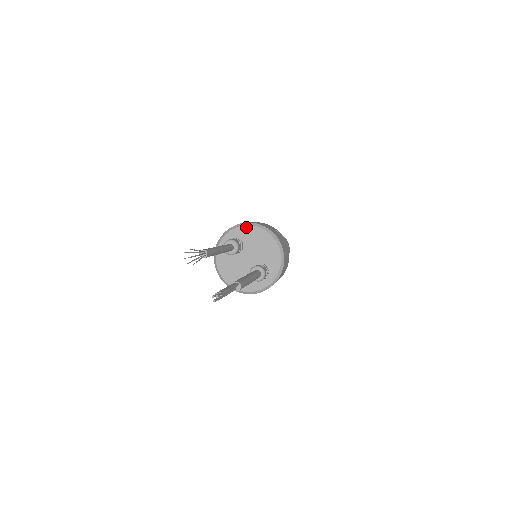
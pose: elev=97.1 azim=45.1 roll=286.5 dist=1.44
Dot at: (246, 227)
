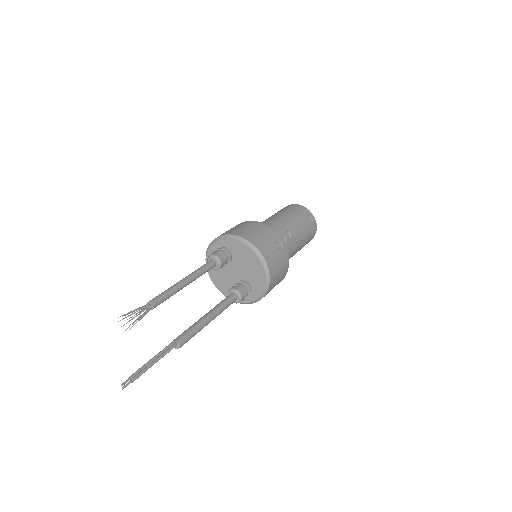
Dot at: (238, 242)
